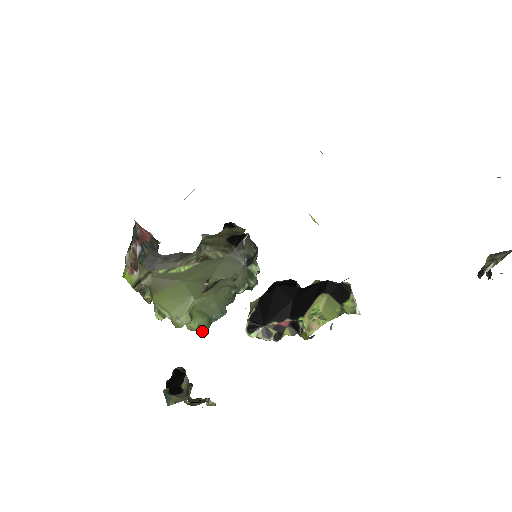
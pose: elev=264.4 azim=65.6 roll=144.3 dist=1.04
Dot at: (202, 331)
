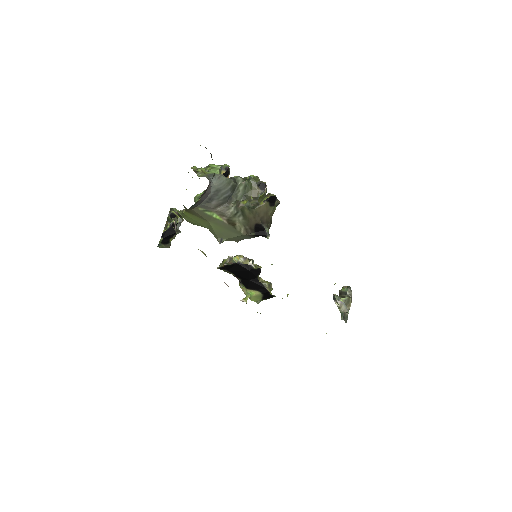
Dot at: occluded
